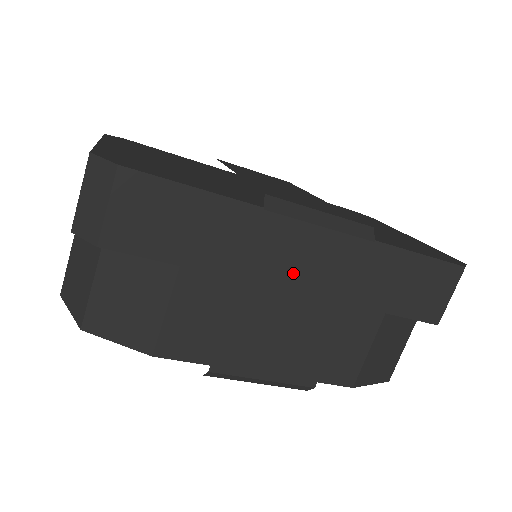
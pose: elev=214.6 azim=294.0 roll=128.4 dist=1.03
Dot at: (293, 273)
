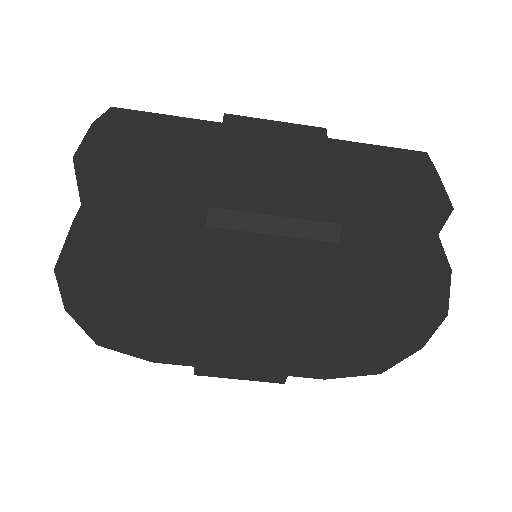
Dot at: (265, 143)
